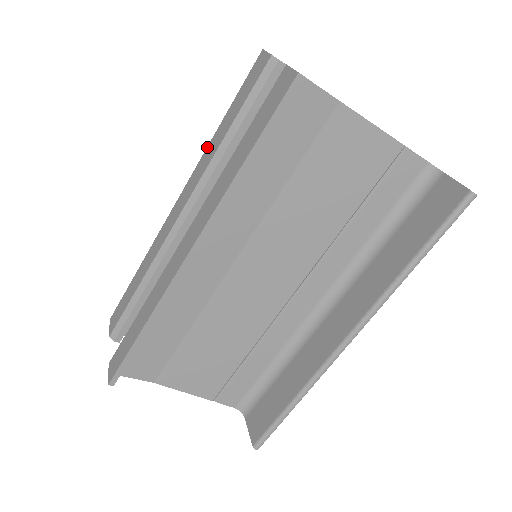
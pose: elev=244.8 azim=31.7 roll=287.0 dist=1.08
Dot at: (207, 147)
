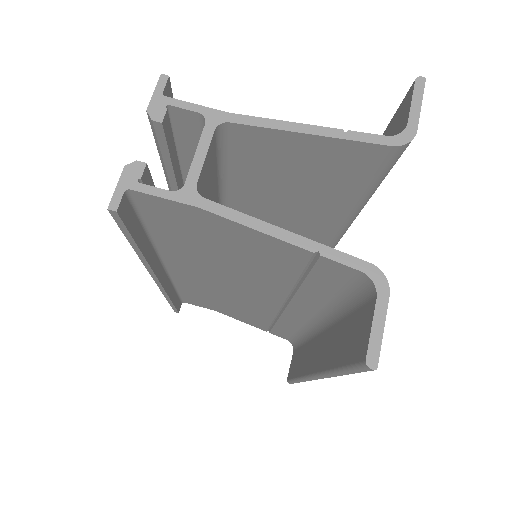
Dot at: occluded
